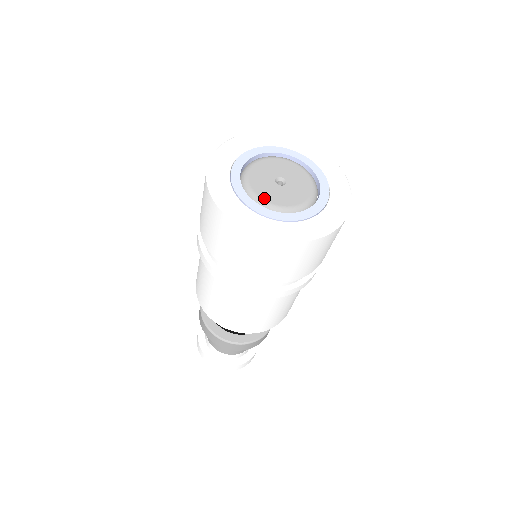
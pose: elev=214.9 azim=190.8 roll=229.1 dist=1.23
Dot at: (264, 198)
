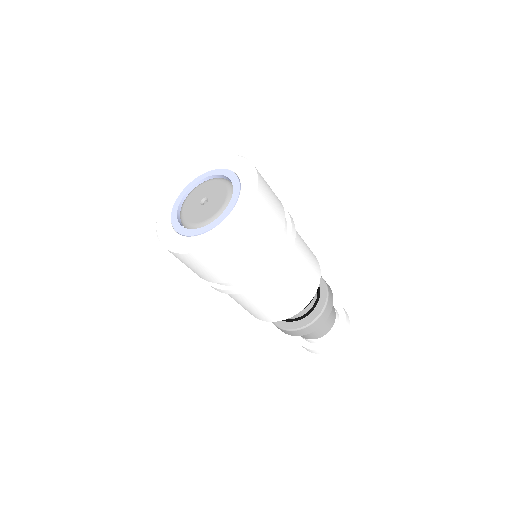
Dot at: (201, 221)
